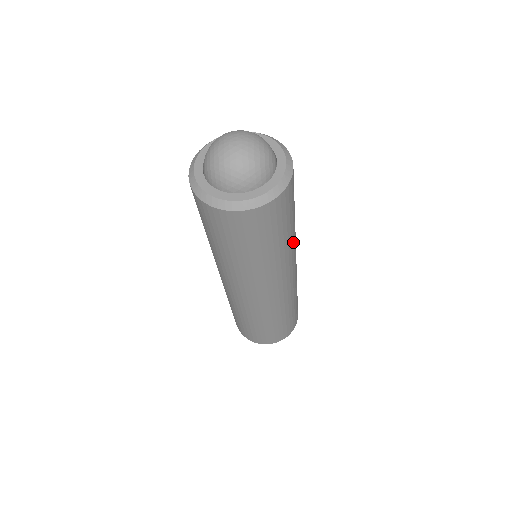
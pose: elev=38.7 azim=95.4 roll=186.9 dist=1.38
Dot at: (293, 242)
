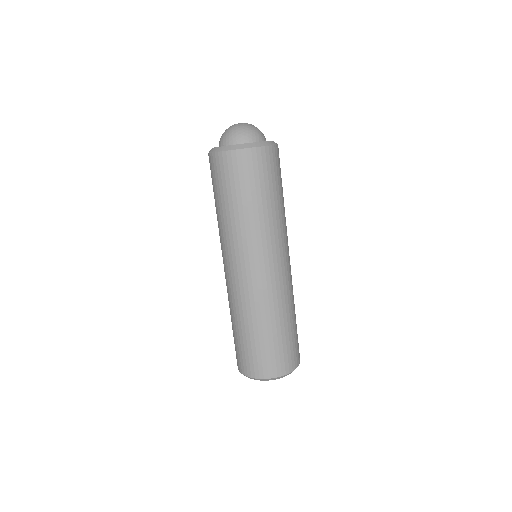
Dot at: (283, 220)
